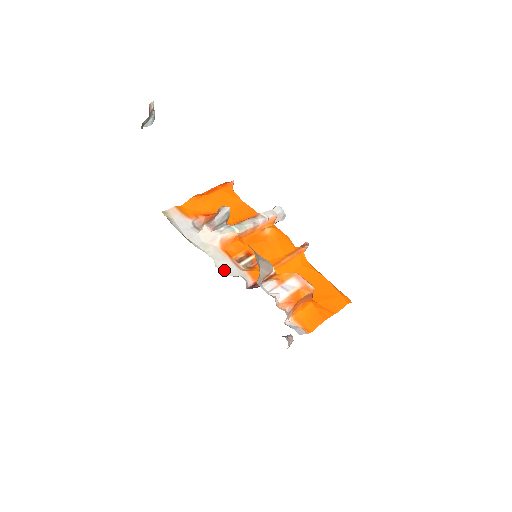
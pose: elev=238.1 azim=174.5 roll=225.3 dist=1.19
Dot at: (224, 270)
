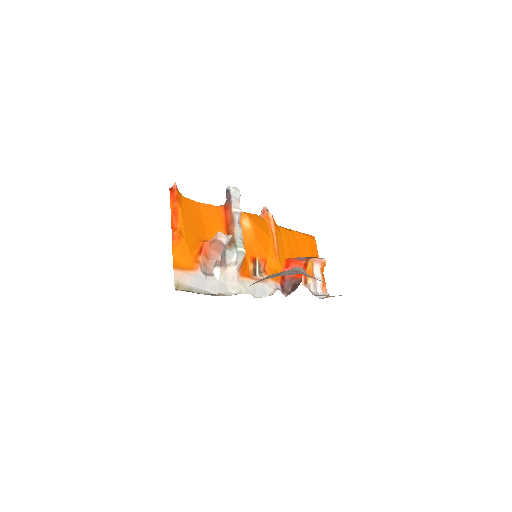
Dot at: (261, 295)
